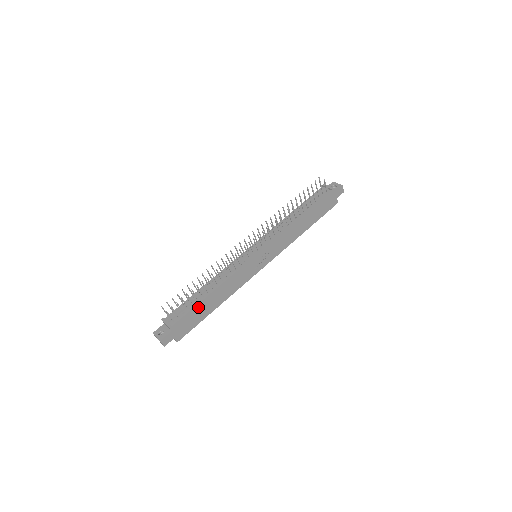
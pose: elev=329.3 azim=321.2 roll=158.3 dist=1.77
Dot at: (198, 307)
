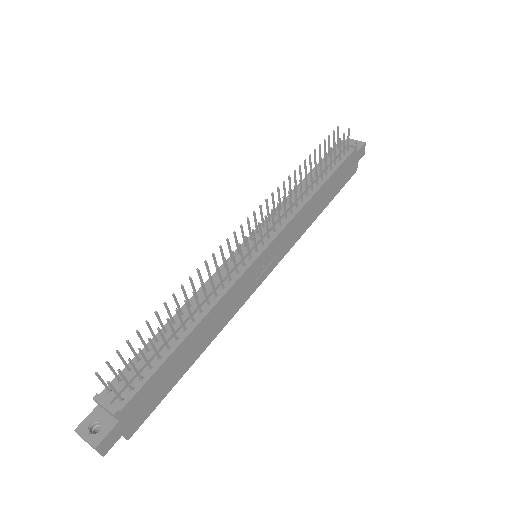
Dot at: (169, 362)
